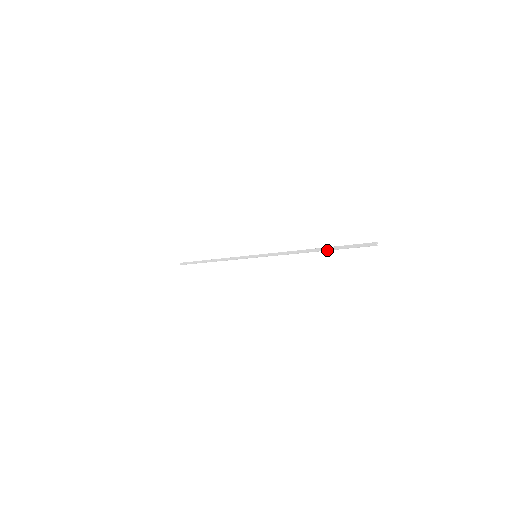
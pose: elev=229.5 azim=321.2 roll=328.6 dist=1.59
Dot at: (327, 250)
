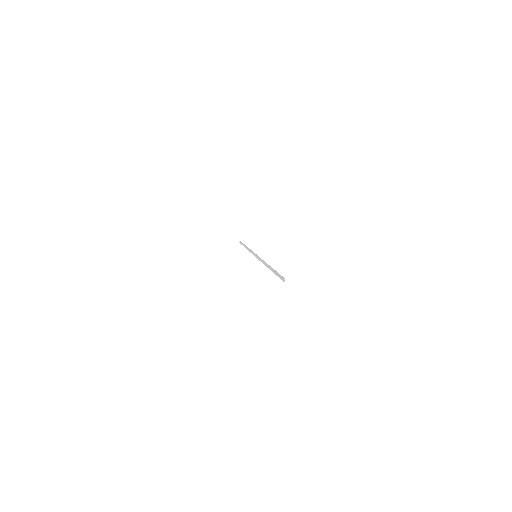
Dot at: occluded
